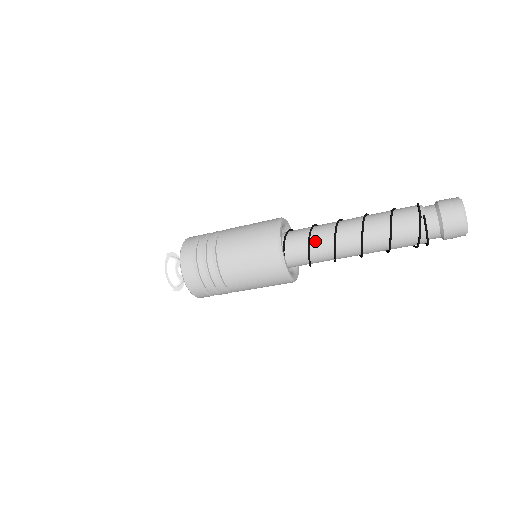
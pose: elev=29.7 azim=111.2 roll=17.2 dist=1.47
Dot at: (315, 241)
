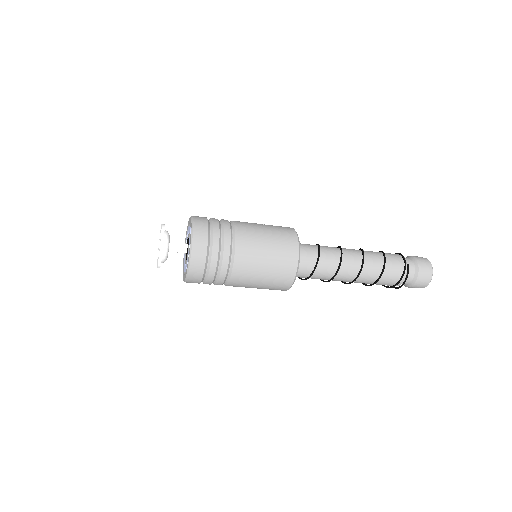
Dot at: (323, 259)
